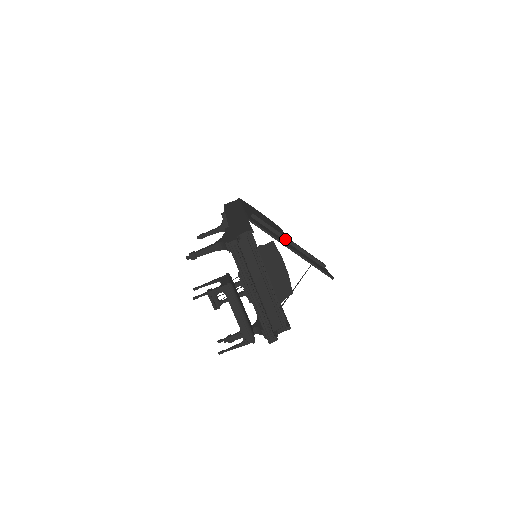
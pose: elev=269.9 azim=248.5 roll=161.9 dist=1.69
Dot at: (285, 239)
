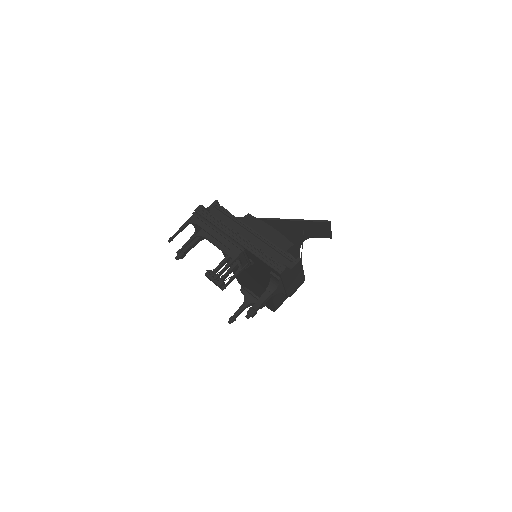
Dot at: occluded
